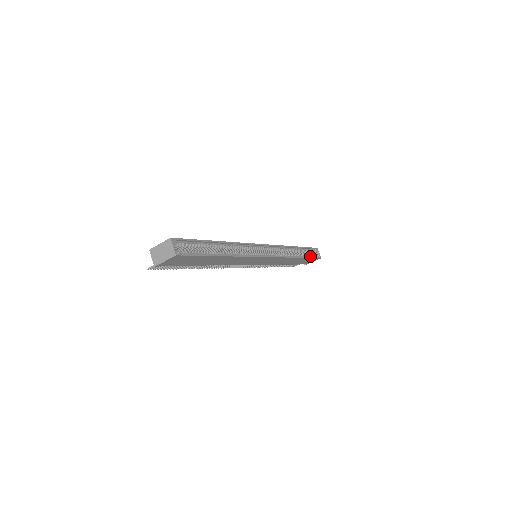
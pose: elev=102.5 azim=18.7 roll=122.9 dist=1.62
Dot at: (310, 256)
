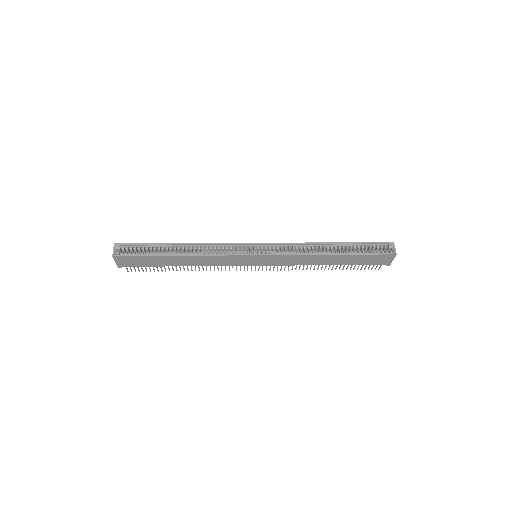
Dot at: (367, 253)
